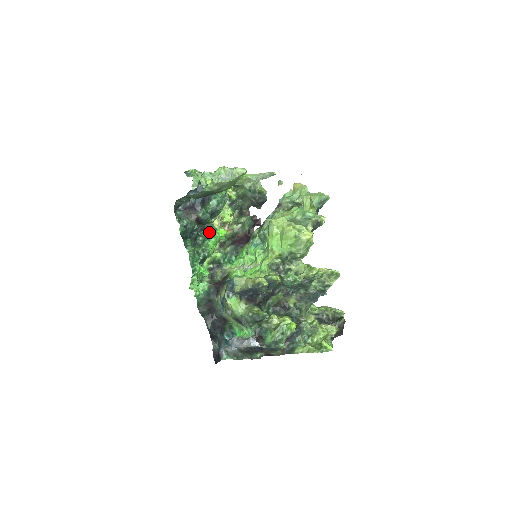
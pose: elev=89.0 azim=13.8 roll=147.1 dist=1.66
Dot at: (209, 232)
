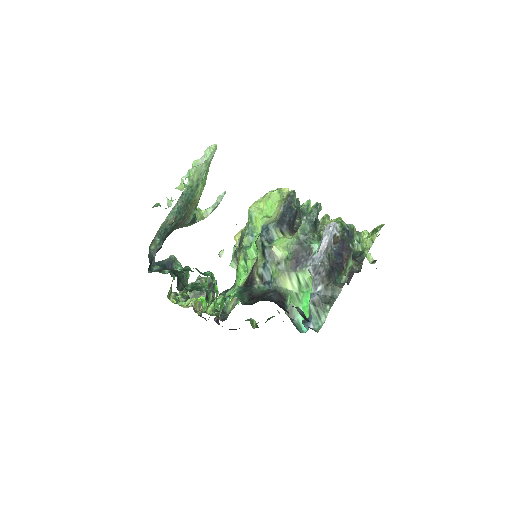
Dot at: (193, 284)
